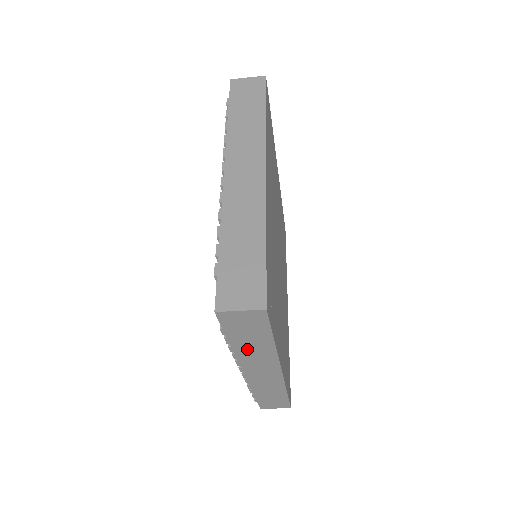
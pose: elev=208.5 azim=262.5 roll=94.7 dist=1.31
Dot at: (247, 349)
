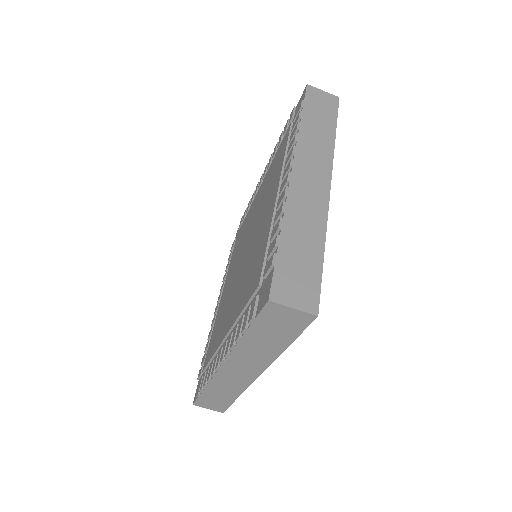
Dot at: (253, 345)
